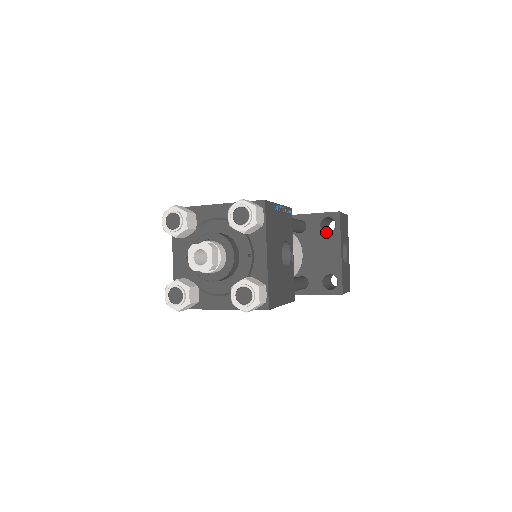
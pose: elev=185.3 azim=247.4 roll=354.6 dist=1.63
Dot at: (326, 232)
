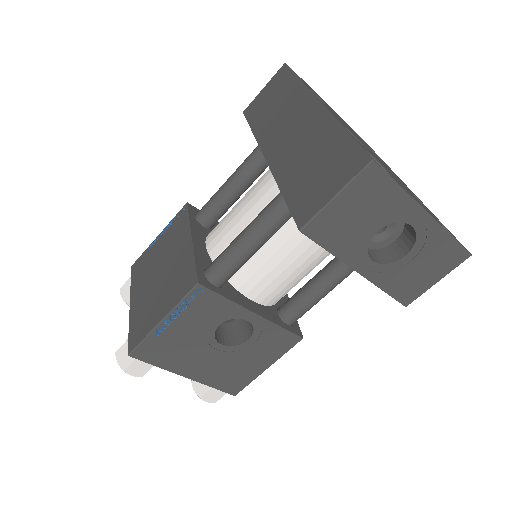
Dot at: occluded
